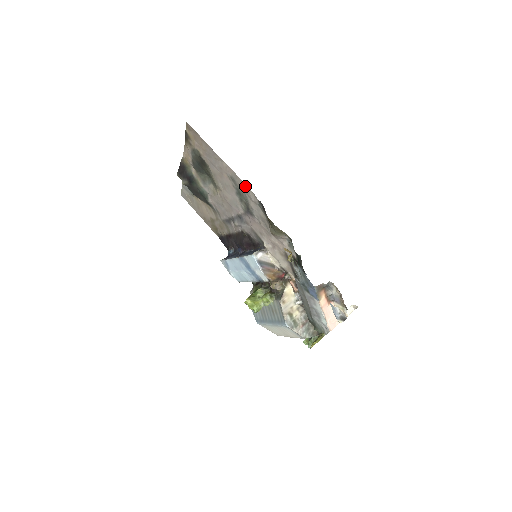
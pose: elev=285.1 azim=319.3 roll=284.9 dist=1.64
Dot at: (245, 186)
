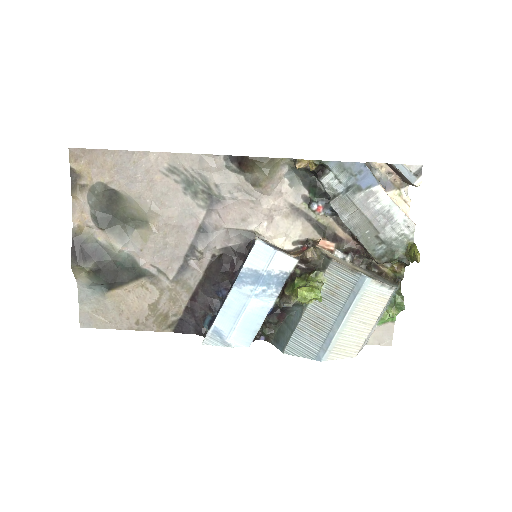
Dot at: (195, 158)
